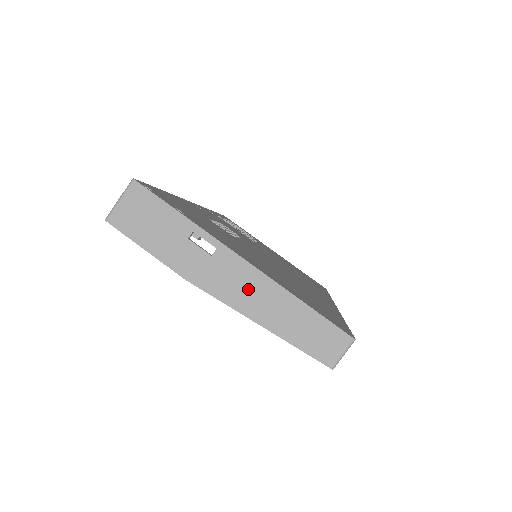
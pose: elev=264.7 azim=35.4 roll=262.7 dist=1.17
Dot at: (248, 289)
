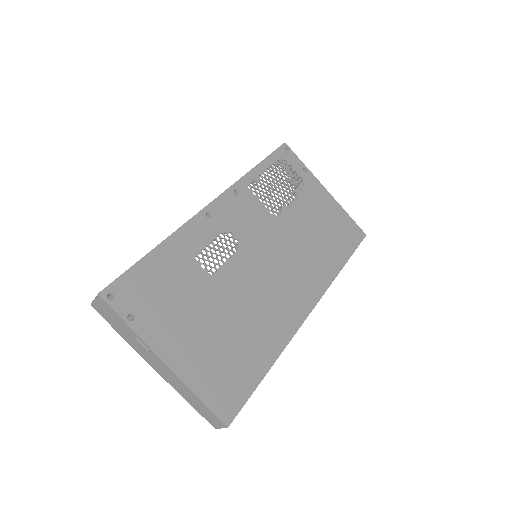
Dot at: (170, 376)
